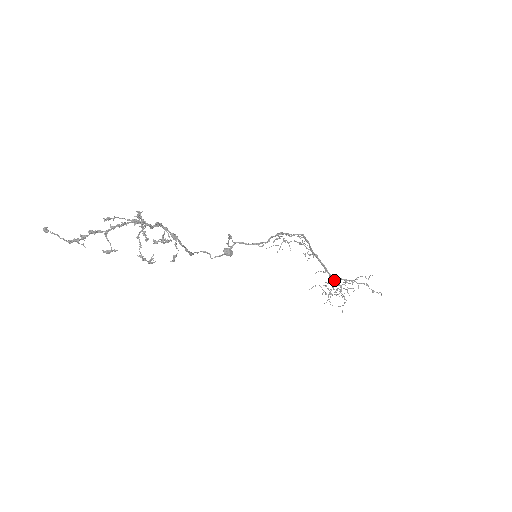
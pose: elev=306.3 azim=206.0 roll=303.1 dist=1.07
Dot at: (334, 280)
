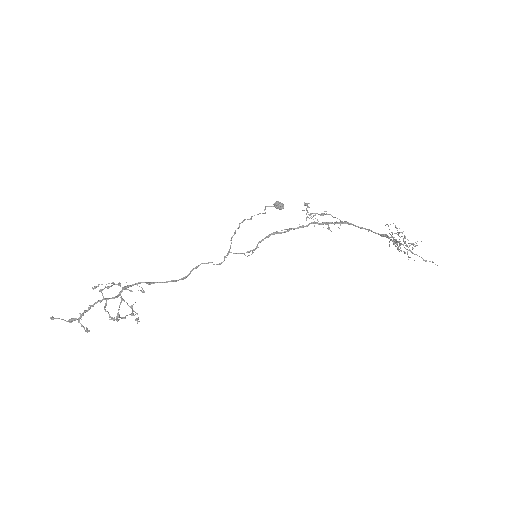
Dot at: (387, 237)
